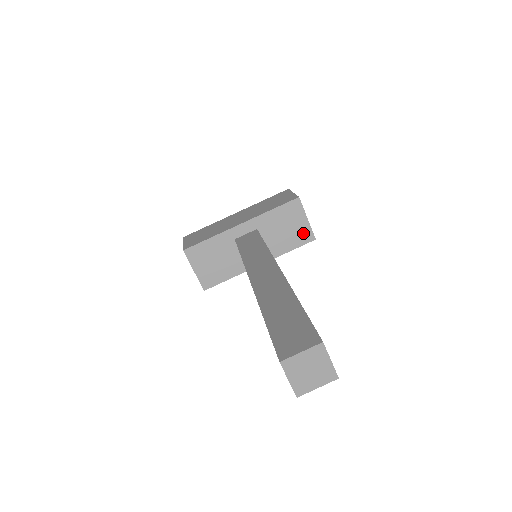
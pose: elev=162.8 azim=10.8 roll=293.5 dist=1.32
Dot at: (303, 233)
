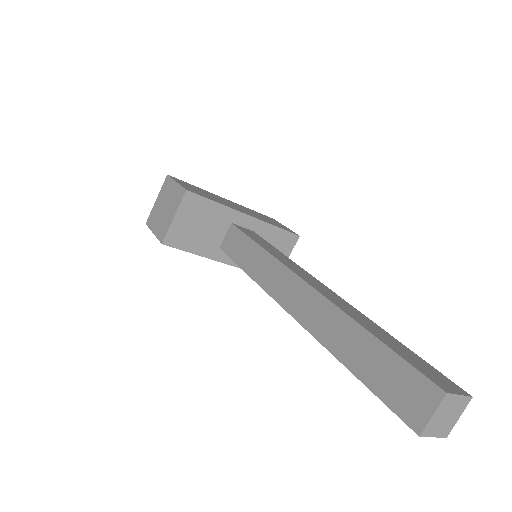
Dot at: occluded
